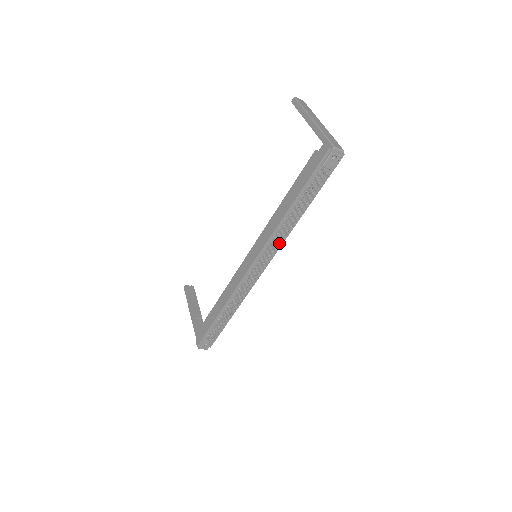
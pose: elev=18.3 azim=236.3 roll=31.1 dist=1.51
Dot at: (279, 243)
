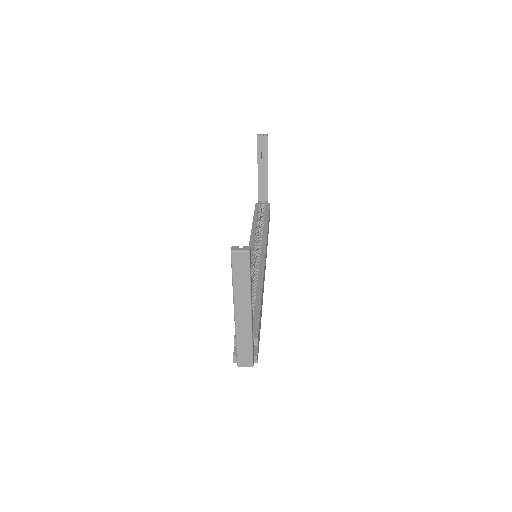
Dot at: occluded
